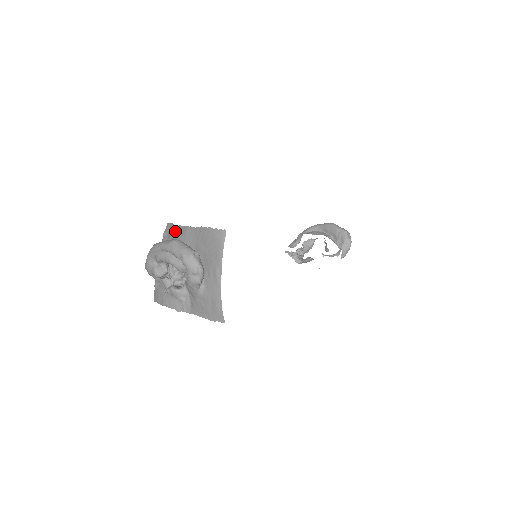
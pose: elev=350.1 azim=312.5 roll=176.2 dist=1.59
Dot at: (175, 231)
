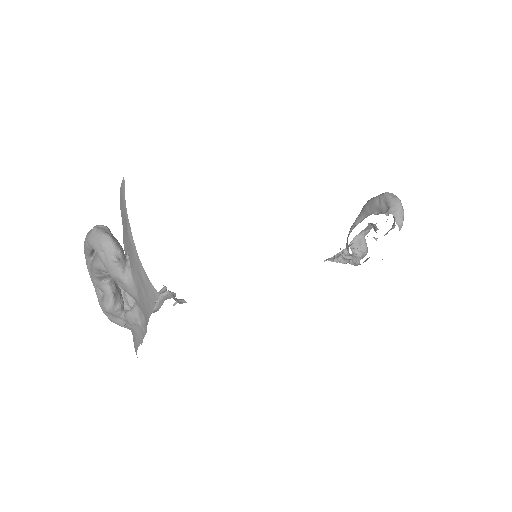
Dot at: occluded
